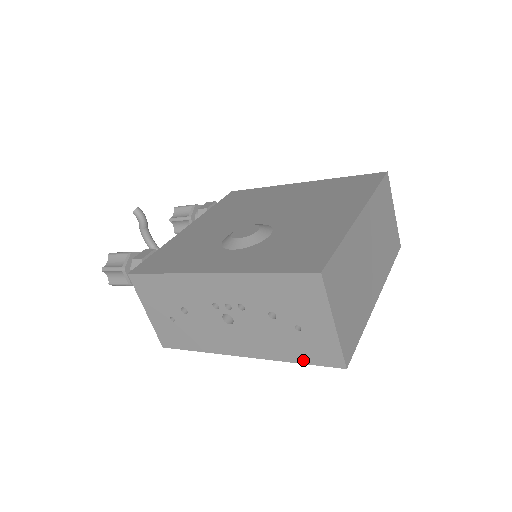
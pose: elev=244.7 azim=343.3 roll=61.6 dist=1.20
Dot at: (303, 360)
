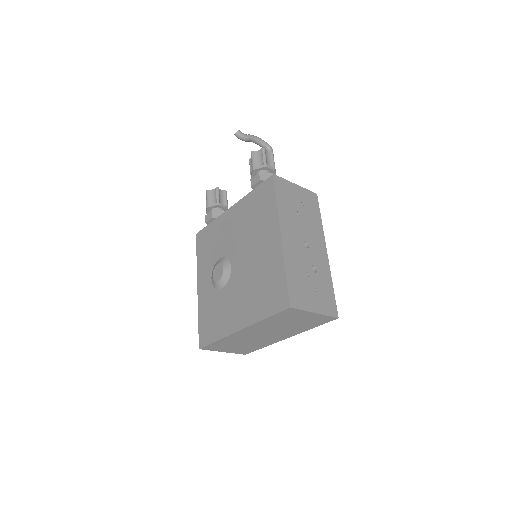
Dot at: occluded
